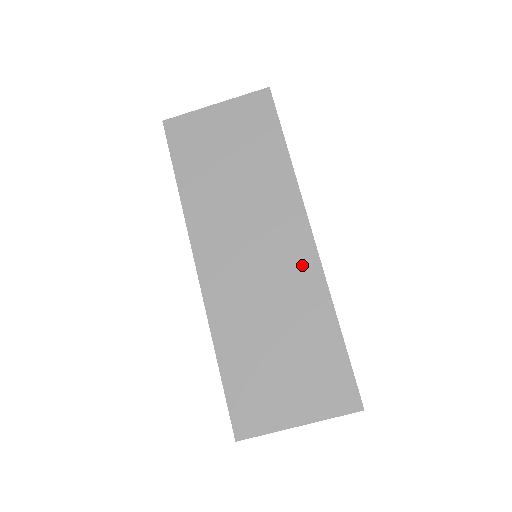
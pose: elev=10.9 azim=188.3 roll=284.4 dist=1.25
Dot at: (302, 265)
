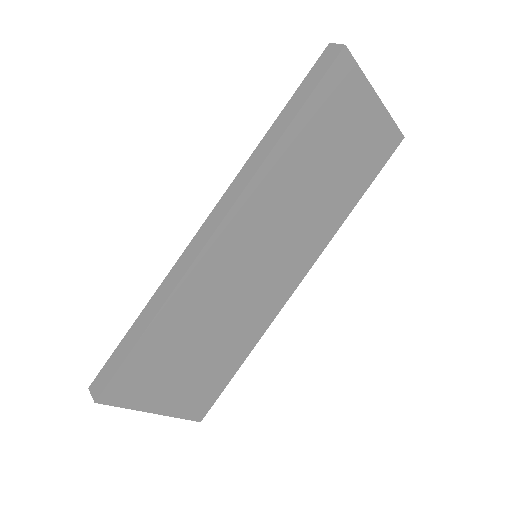
Dot at: (274, 298)
